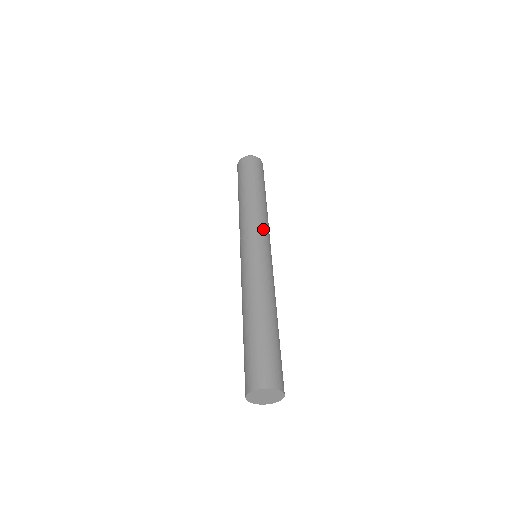
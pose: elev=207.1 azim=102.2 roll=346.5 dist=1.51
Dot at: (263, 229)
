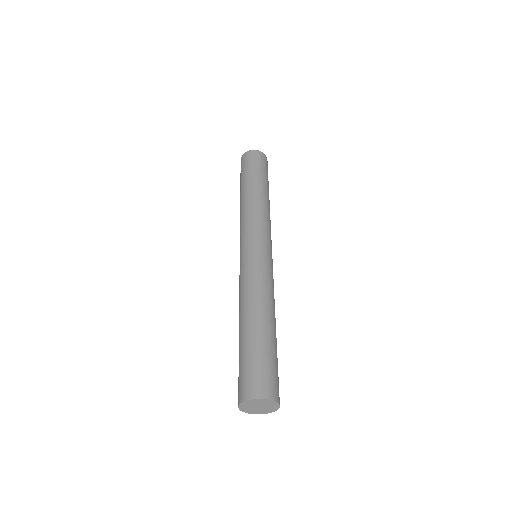
Dot at: (269, 231)
